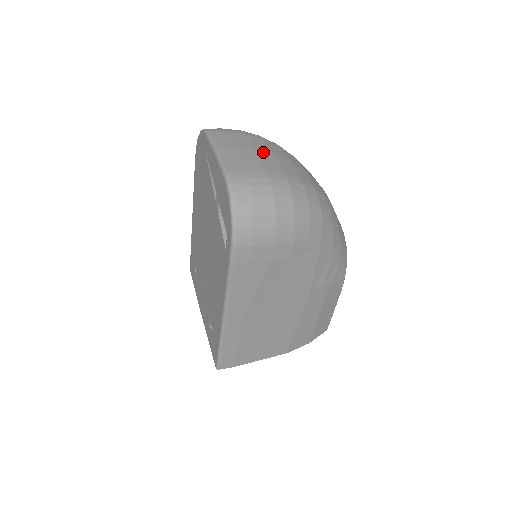
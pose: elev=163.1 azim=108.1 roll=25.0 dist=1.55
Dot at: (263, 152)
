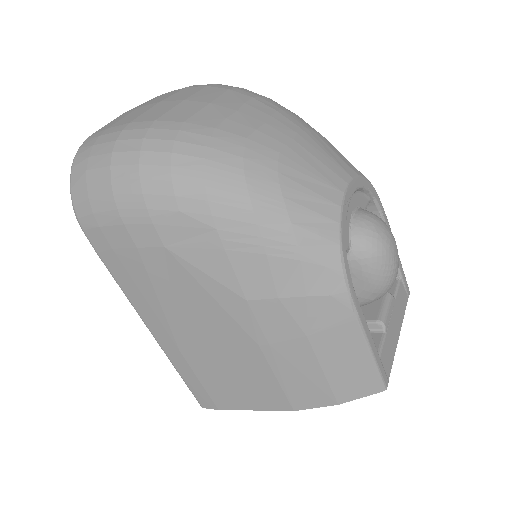
Dot at: (168, 101)
